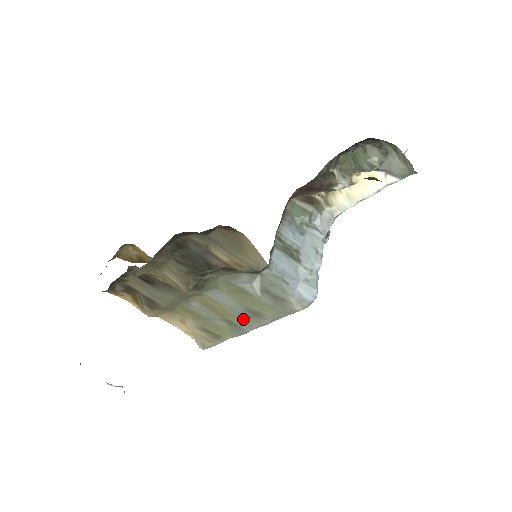
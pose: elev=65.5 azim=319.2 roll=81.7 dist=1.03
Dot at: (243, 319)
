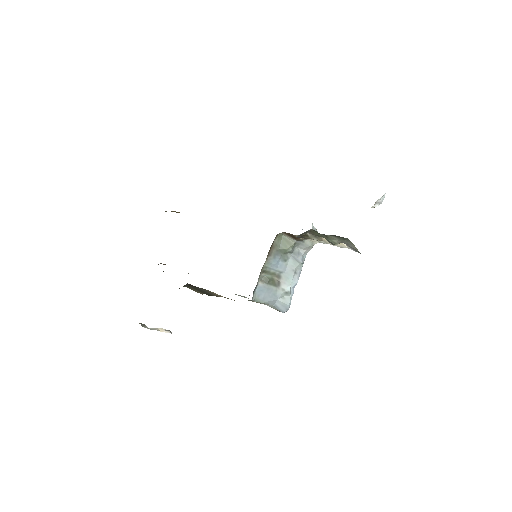
Dot at: occluded
